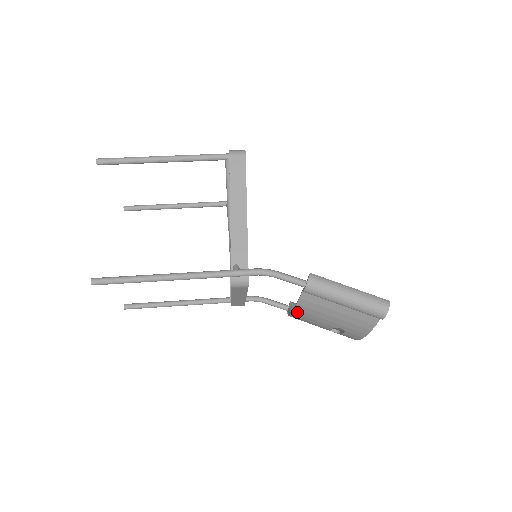
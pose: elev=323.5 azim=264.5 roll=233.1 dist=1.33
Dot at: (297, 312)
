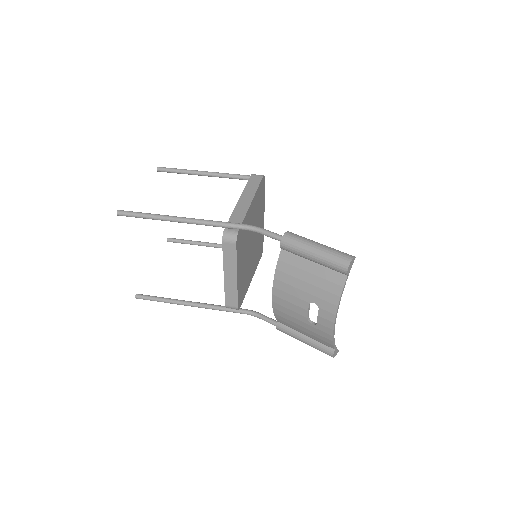
Dot at: (277, 285)
